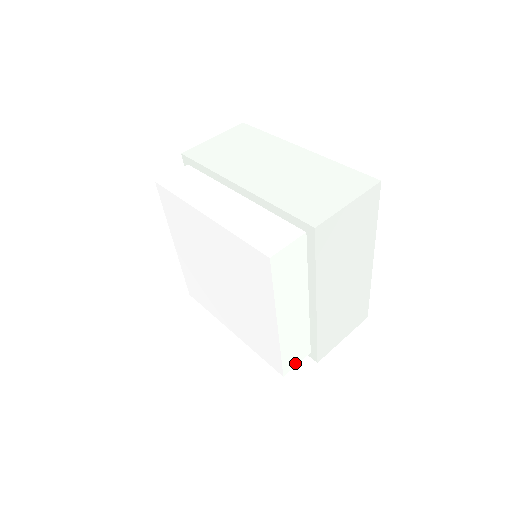
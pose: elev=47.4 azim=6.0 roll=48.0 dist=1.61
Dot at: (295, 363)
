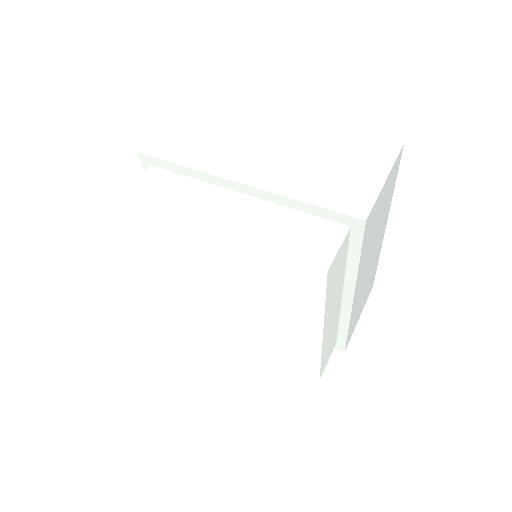
Dot at: (327, 361)
